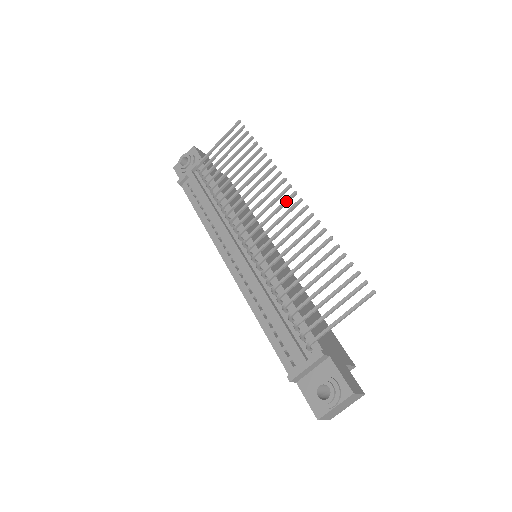
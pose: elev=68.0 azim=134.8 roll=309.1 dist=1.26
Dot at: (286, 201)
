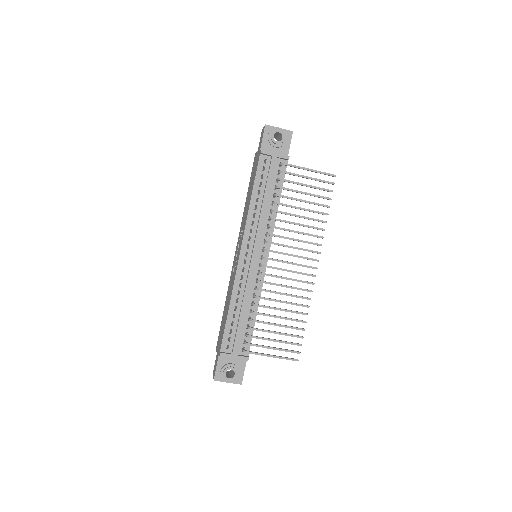
Dot at: (308, 267)
